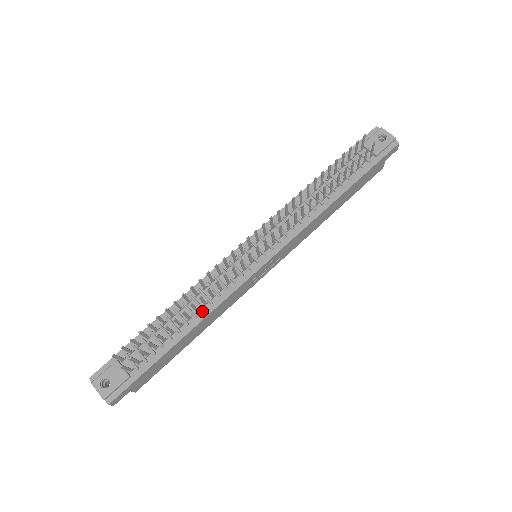
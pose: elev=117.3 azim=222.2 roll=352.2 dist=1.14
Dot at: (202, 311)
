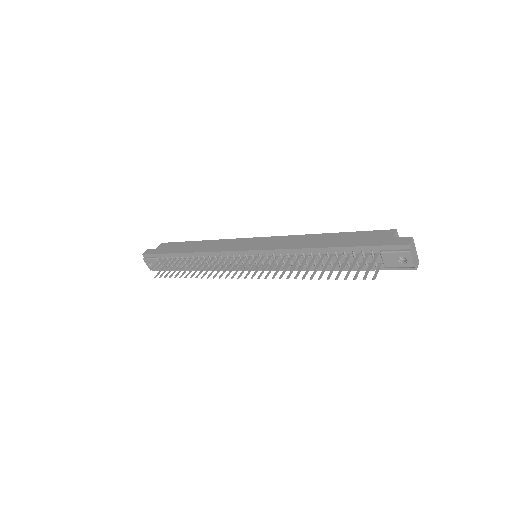
Dot at: (209, 267)
